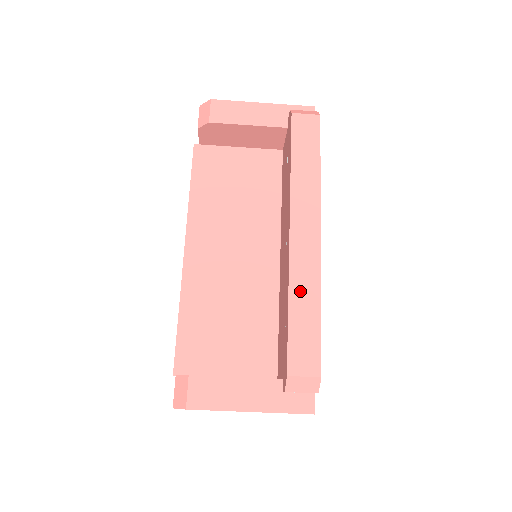
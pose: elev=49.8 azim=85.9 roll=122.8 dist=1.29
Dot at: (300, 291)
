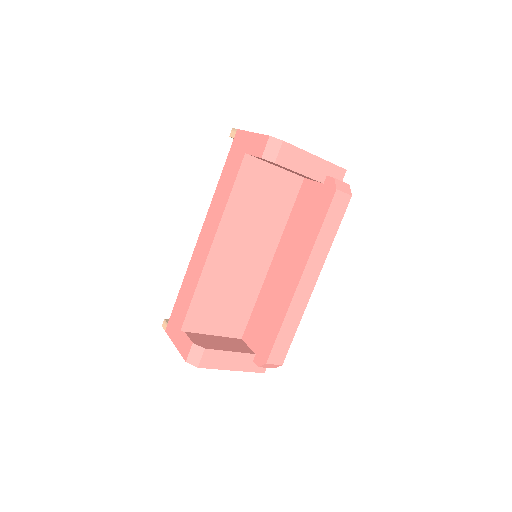
Dot at: (291, 317)
